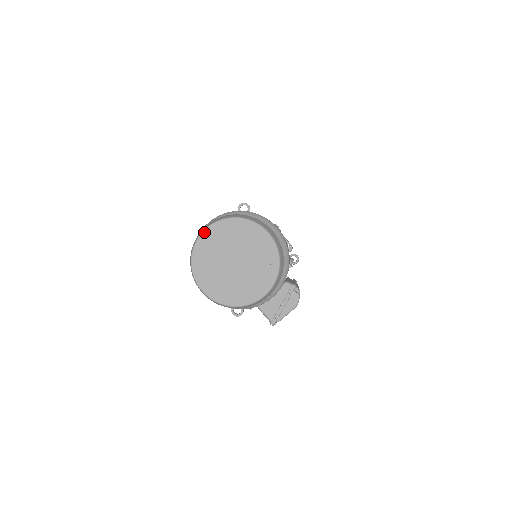
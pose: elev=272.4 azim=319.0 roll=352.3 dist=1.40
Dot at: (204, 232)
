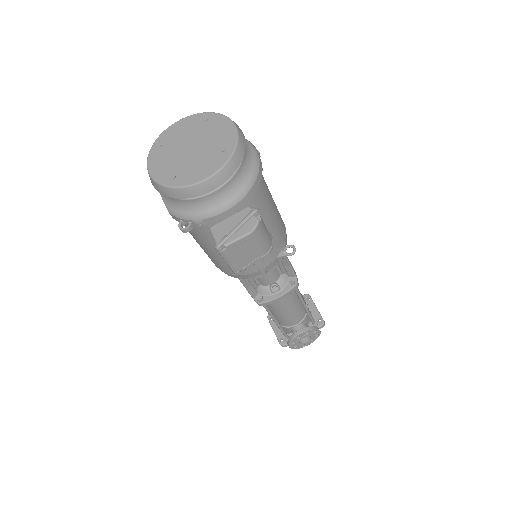
Dot at: (175, 123)
